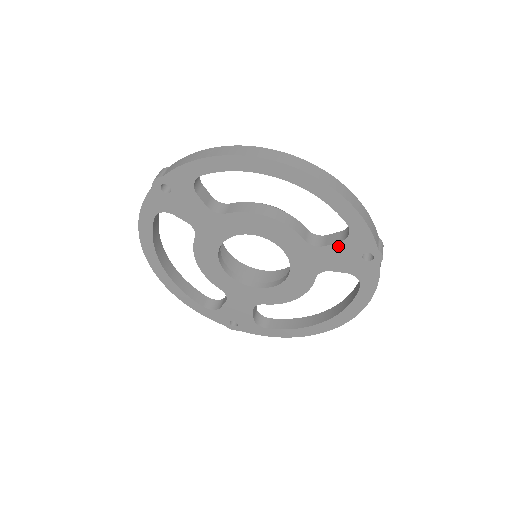
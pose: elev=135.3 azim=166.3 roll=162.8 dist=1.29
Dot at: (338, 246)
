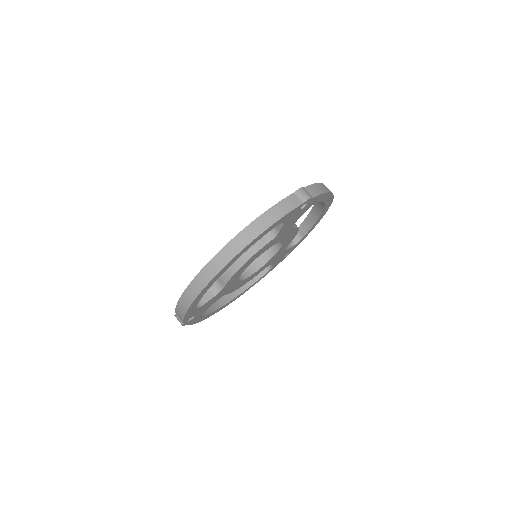
Dot at: (285, 225)
